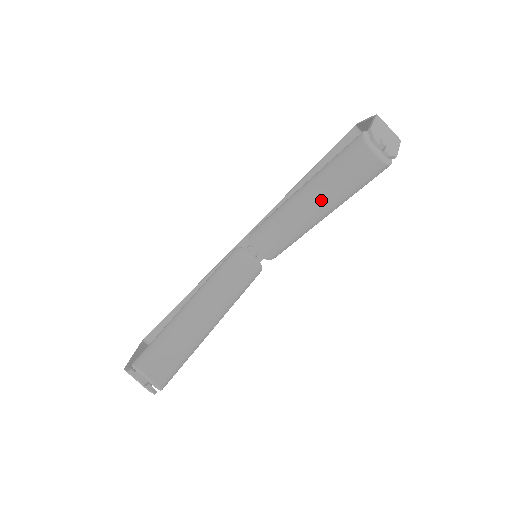
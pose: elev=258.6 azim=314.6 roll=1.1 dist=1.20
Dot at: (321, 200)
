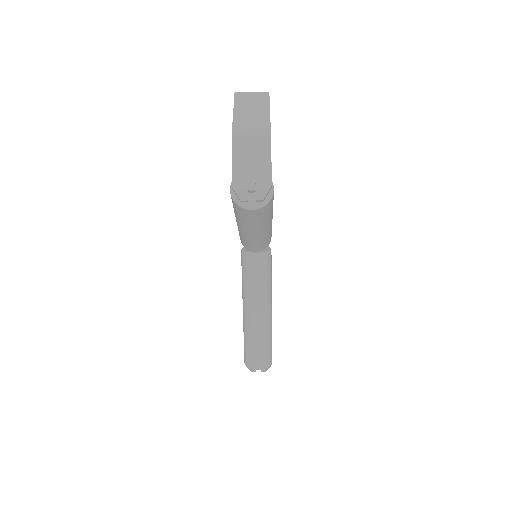
Dot at: (254, 230)
